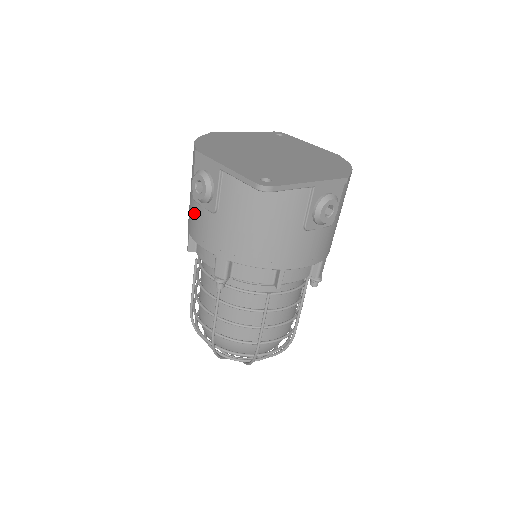
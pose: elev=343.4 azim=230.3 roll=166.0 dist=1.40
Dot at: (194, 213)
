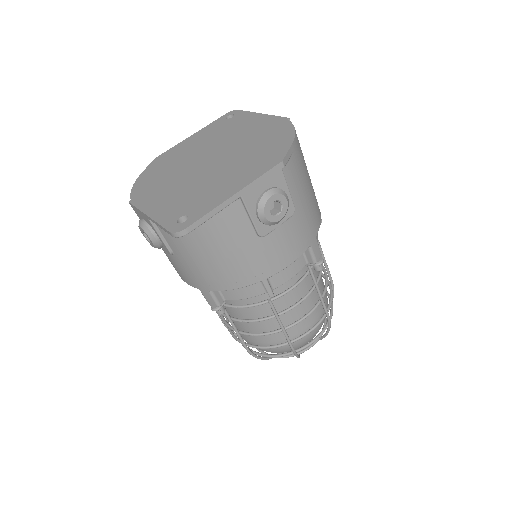
Dot at: occluded
